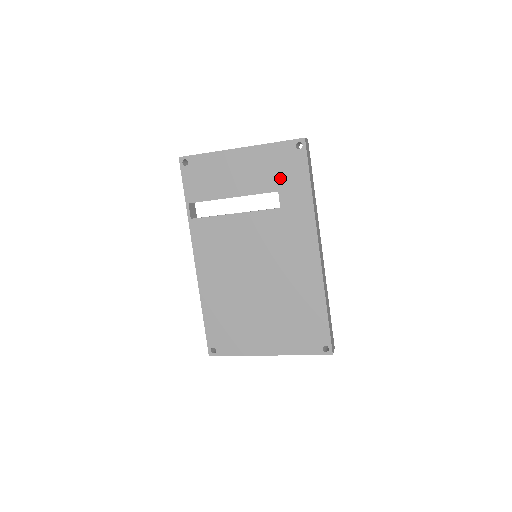
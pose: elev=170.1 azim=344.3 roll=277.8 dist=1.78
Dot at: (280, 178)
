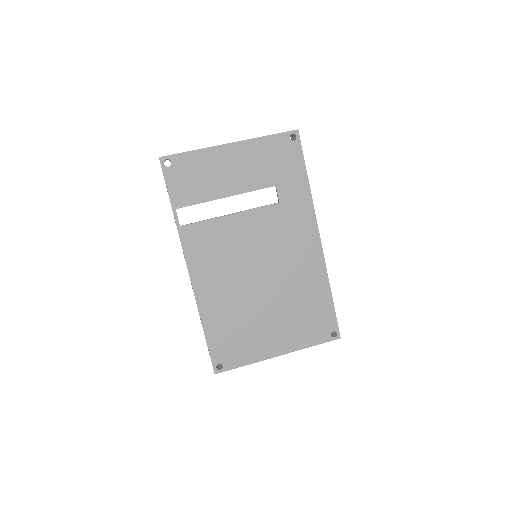
Dot at: (277, 172)
